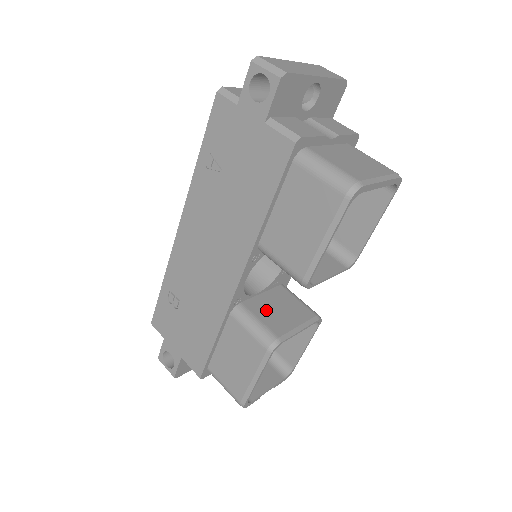
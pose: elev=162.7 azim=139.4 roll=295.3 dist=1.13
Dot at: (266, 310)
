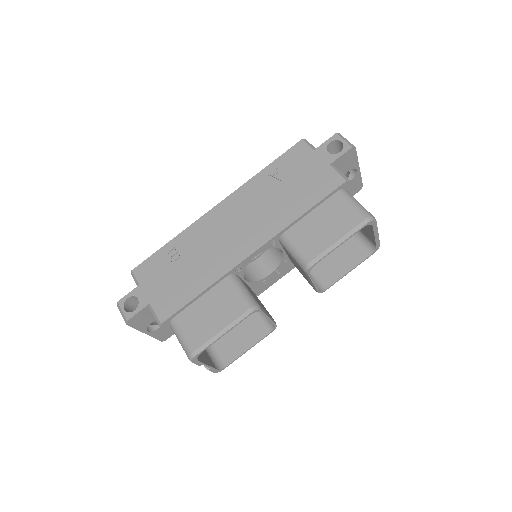
Dot at: (250, 291)
